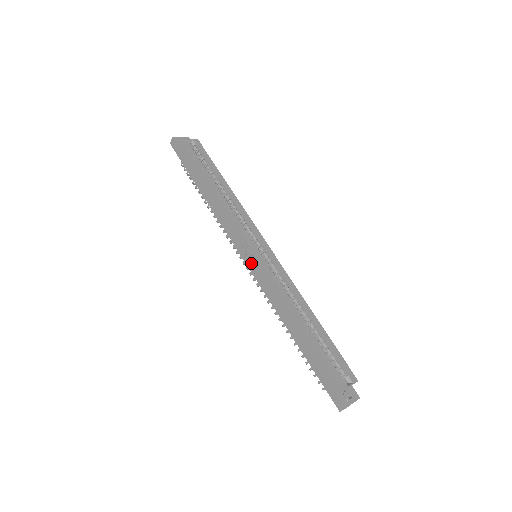
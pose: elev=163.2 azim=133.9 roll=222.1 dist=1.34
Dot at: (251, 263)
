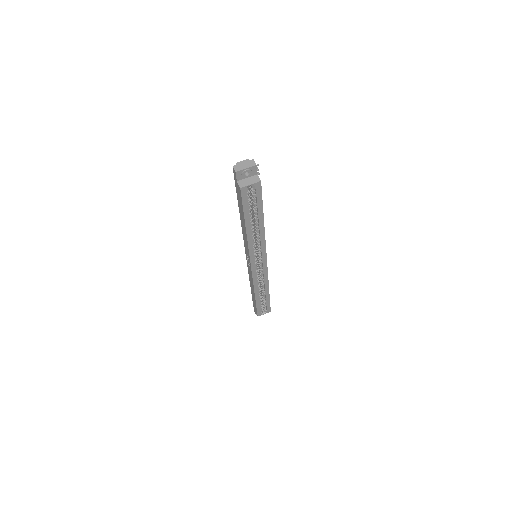
Dot at: (248, 263)
